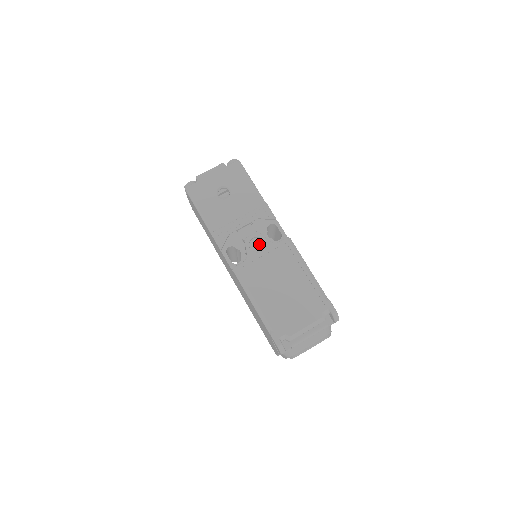
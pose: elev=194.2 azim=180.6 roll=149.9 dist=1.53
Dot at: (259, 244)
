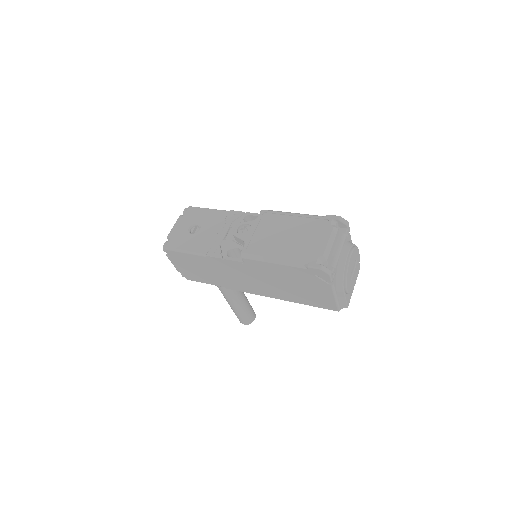
Dot at: (246, 229)
